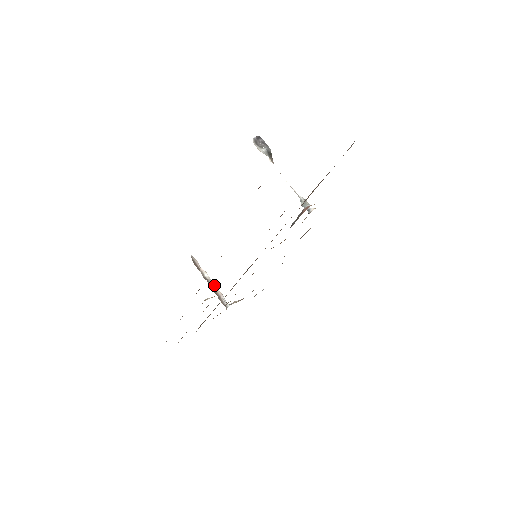
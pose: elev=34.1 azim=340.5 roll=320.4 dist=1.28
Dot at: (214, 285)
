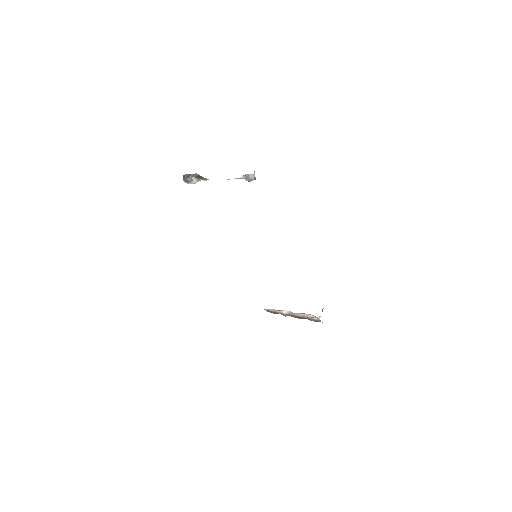
Dot at: (296, 313)
